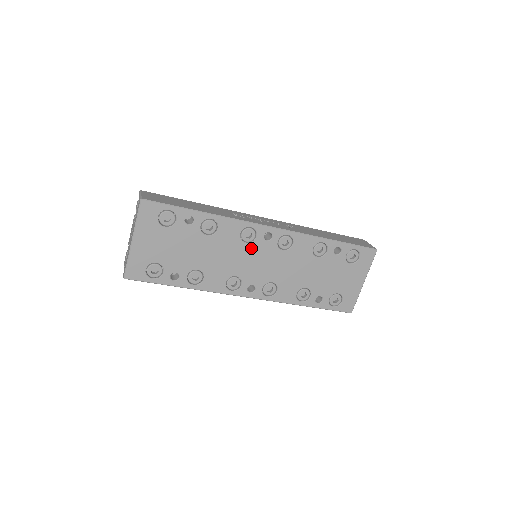
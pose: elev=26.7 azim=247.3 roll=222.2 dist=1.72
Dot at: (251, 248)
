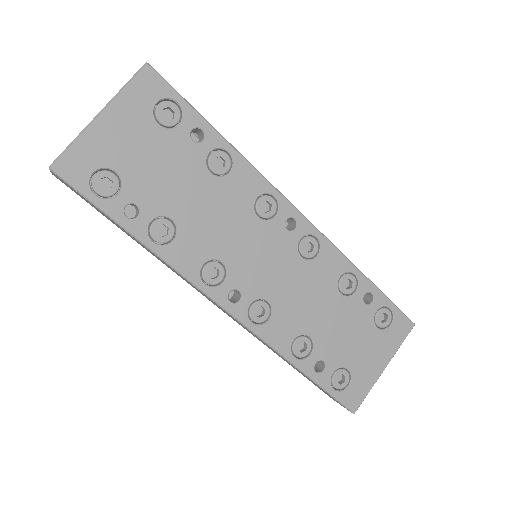
Dot at: (262, 229)
